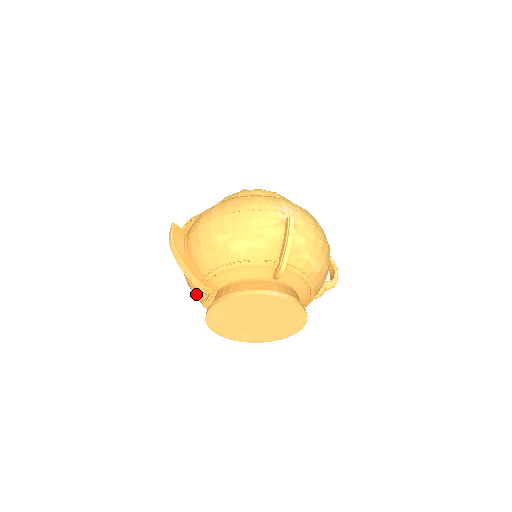
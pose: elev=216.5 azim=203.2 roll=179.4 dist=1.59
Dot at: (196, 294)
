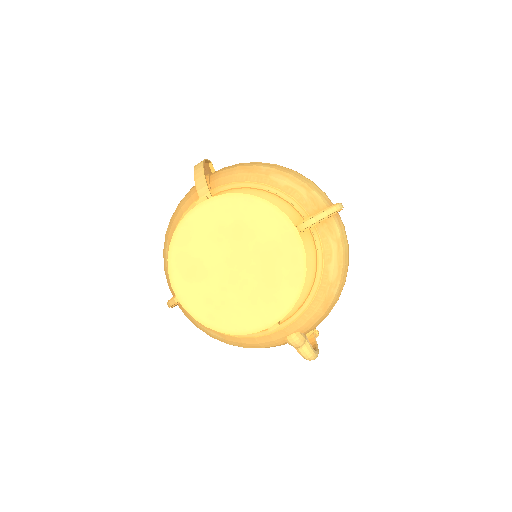
Dot at: (180, 218)
